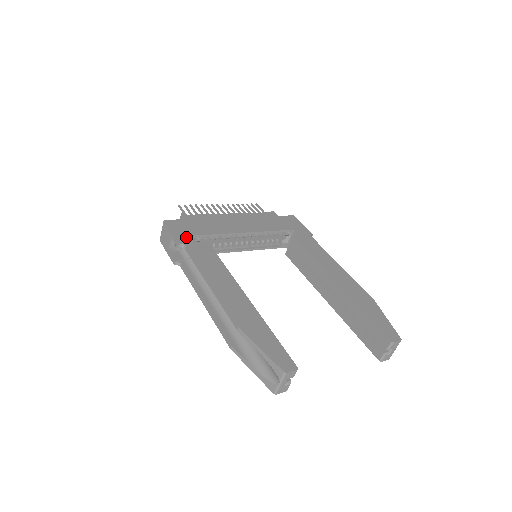
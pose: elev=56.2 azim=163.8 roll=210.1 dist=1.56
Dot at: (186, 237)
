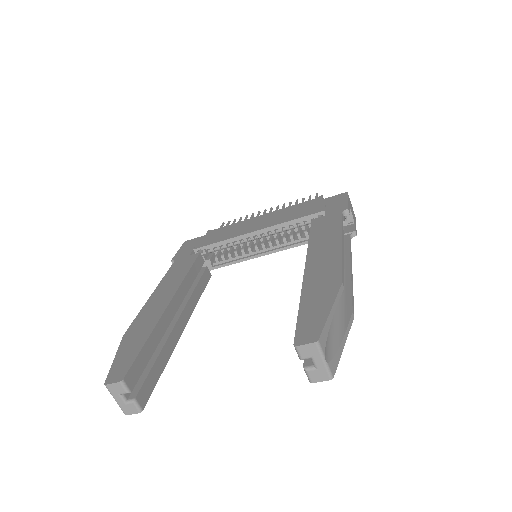
Dot at: (185, 253)
